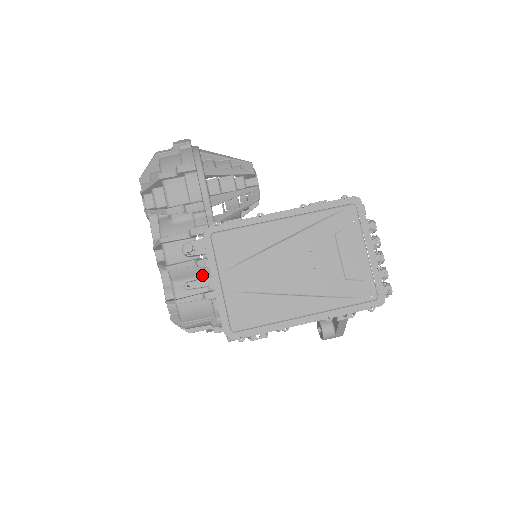
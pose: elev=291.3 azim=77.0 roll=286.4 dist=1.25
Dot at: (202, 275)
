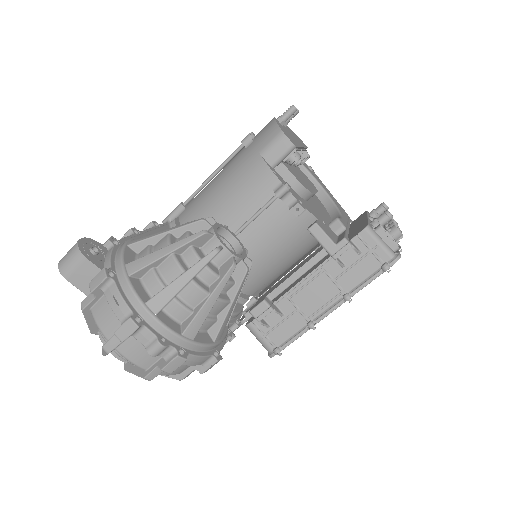
Dot at: occluded
